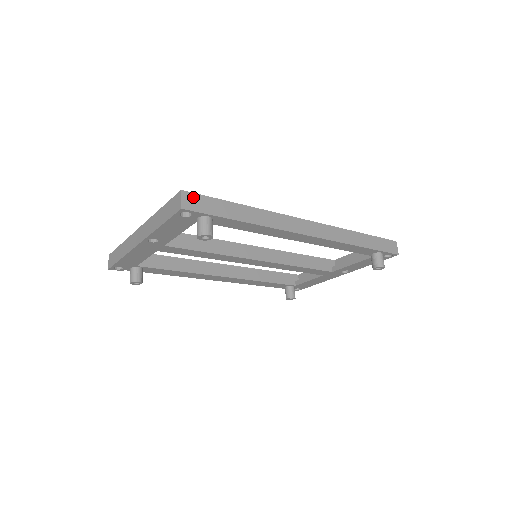
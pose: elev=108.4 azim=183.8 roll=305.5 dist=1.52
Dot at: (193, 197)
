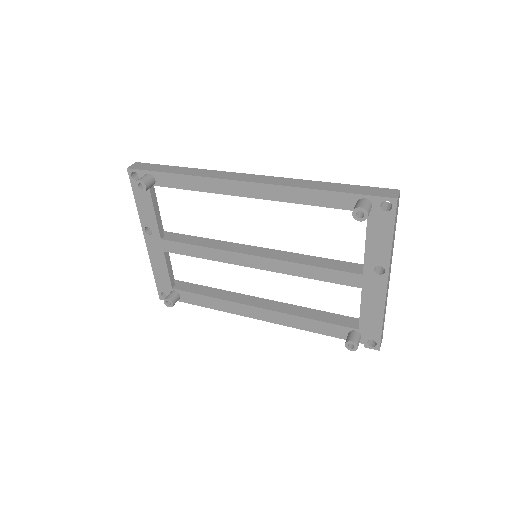
Dot at: (142, 164)
